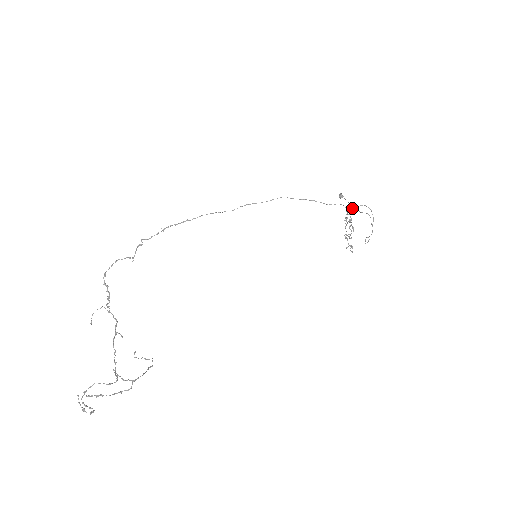
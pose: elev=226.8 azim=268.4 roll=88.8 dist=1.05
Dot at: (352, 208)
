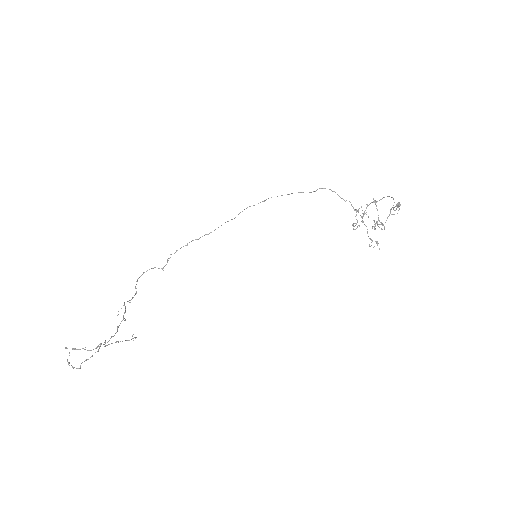
Dot at: (373, 202)
